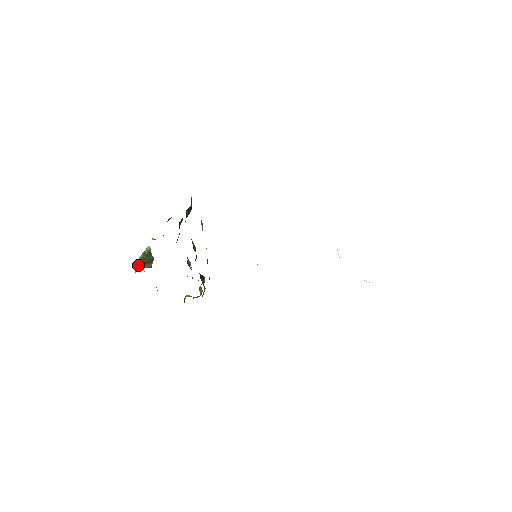
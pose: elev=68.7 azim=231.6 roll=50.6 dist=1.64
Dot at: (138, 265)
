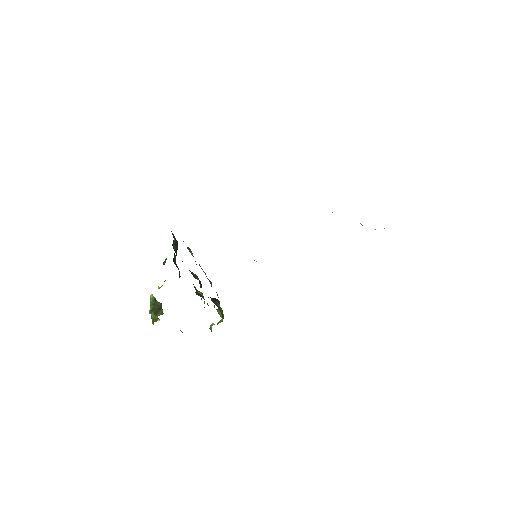
Dot at: (153, 317)
